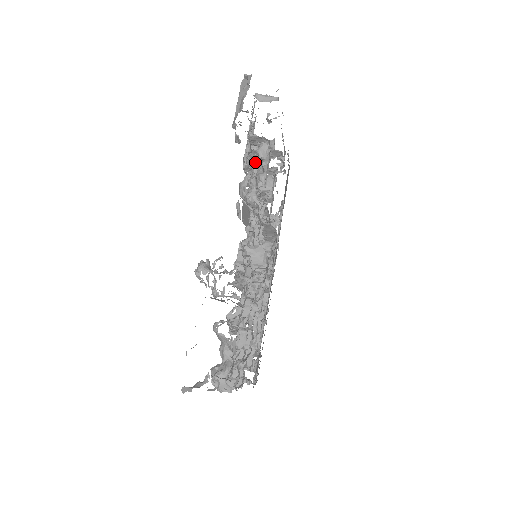
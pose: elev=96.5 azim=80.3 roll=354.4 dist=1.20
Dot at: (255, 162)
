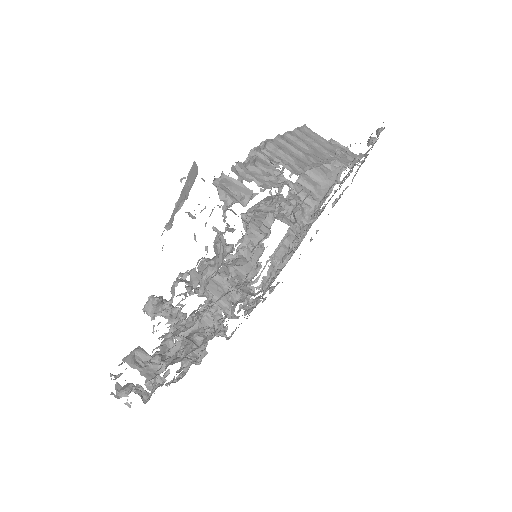
Dot at: (215, 243)
